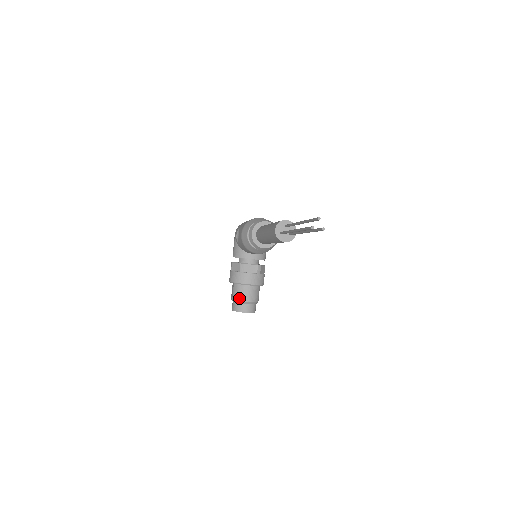
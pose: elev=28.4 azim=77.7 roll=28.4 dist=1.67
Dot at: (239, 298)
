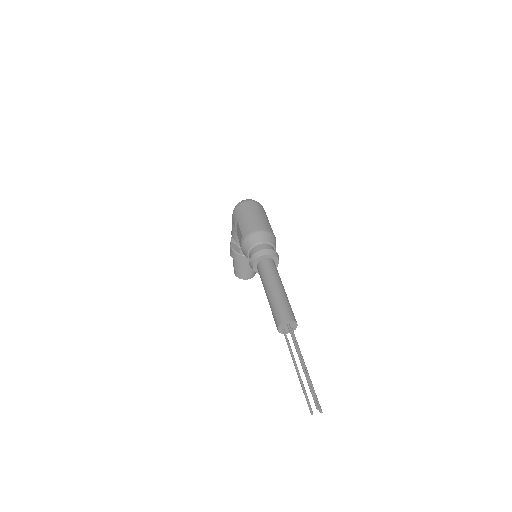
Dot at: (241, 271)
